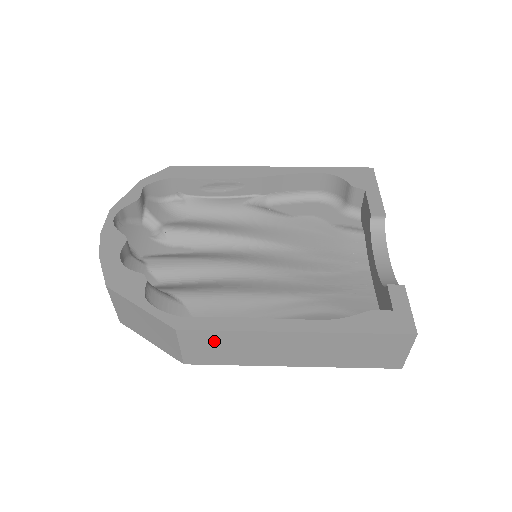
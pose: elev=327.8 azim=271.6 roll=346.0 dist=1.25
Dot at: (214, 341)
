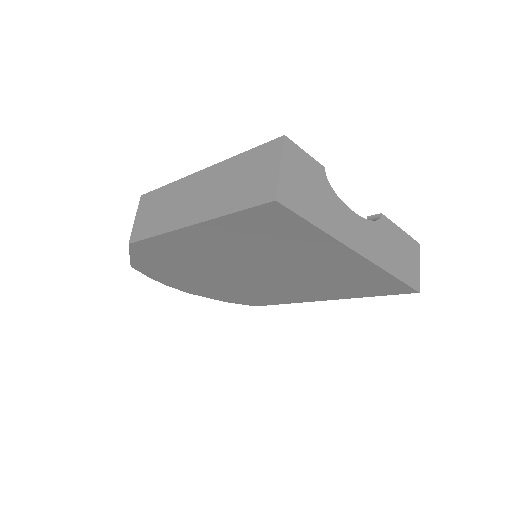
Dot at: (154, 203)
